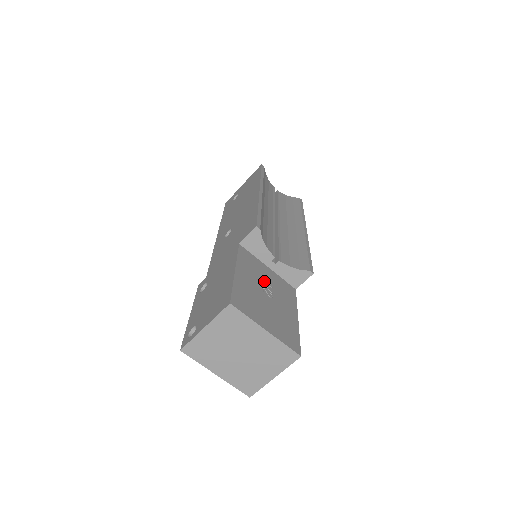
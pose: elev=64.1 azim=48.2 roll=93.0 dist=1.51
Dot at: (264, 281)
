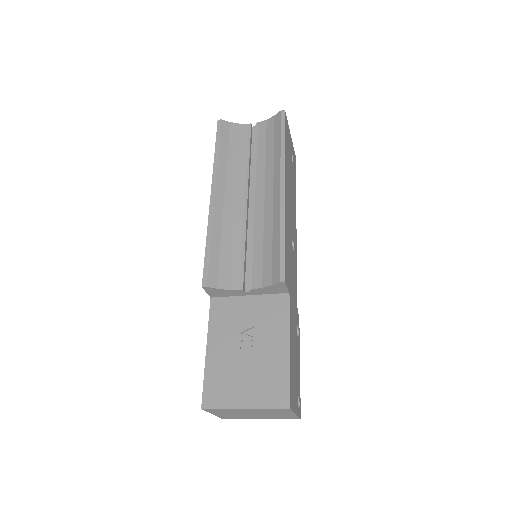
Dot at: (243, 328)
